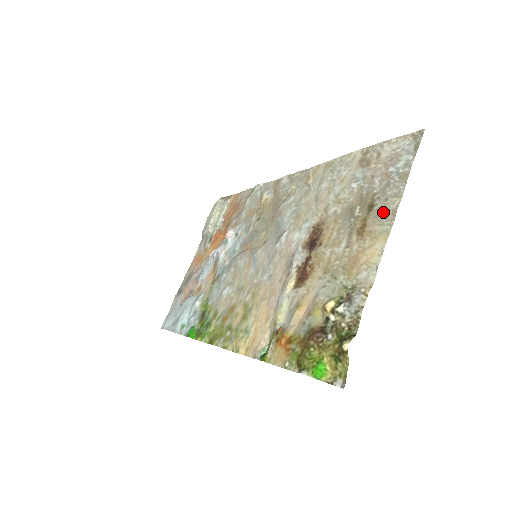
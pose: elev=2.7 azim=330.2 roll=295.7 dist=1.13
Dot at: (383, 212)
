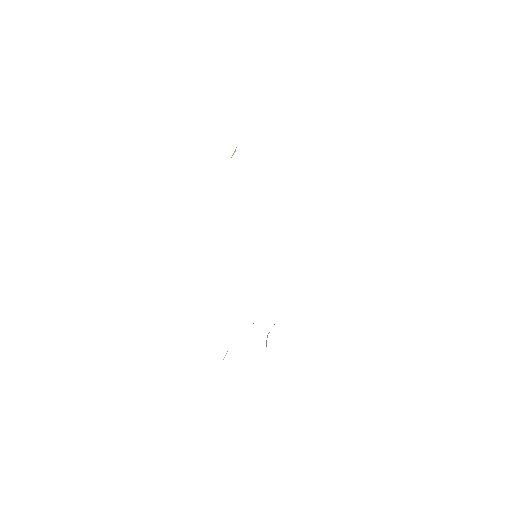
Dot at: occluded
